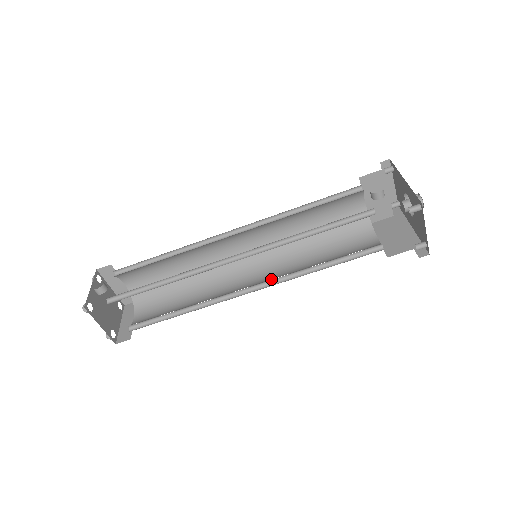
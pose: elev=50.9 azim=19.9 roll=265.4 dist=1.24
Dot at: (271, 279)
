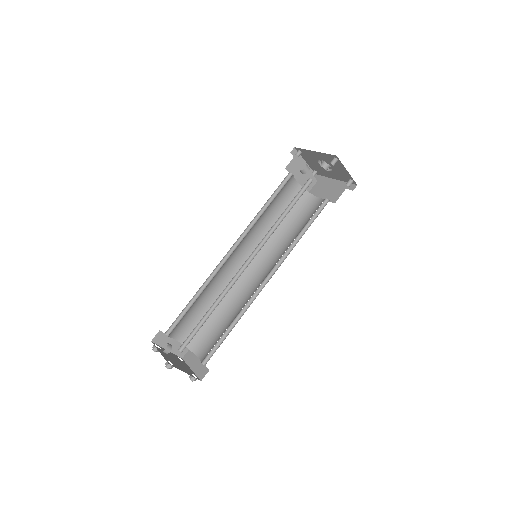
Dot at: (275, 264)
